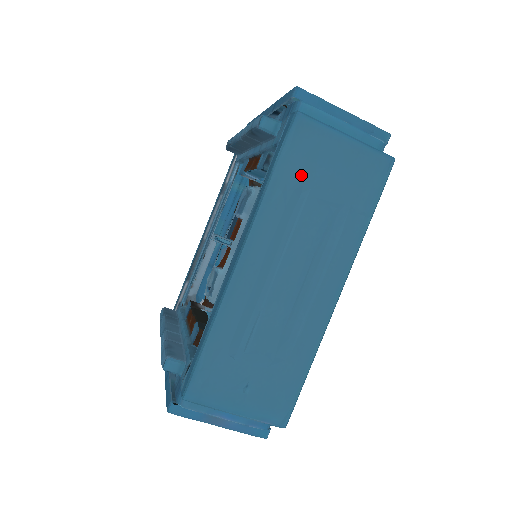
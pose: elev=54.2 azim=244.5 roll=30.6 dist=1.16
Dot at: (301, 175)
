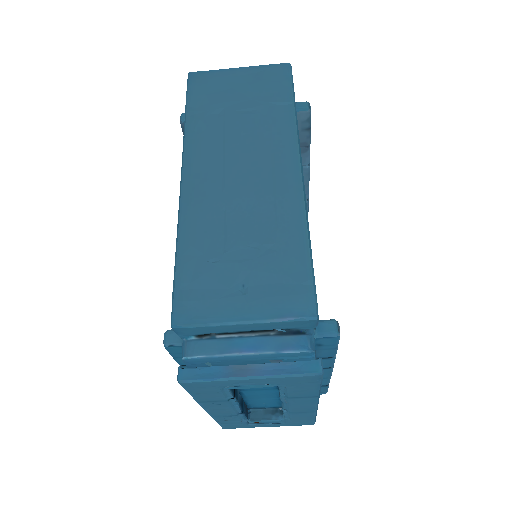
Dot at: (211, 104)
